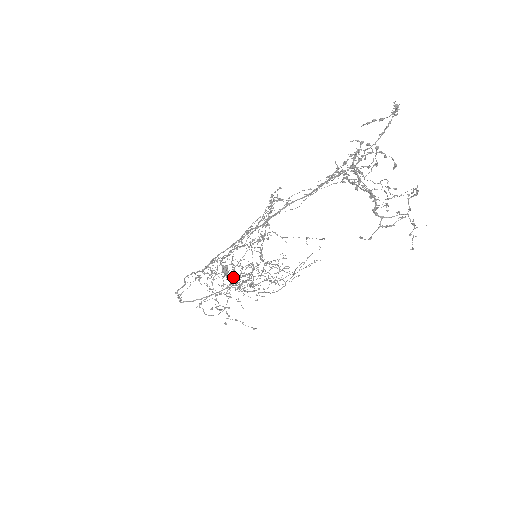
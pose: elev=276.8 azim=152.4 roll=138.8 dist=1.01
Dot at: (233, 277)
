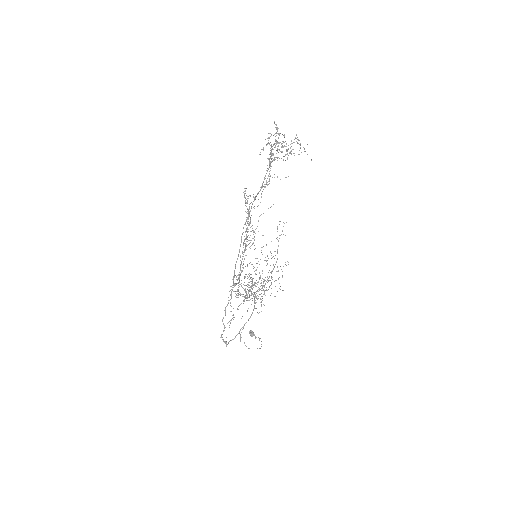
Dot at: occluded
